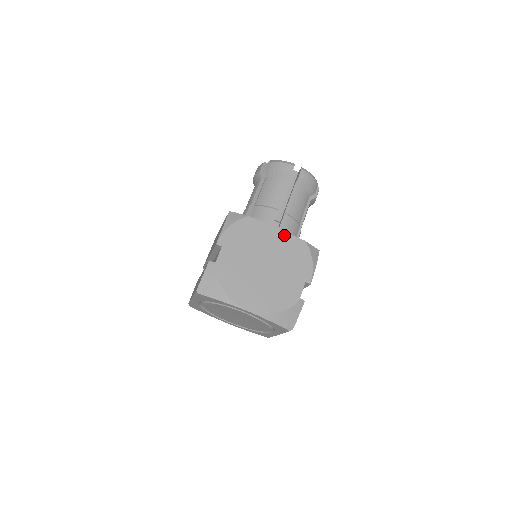
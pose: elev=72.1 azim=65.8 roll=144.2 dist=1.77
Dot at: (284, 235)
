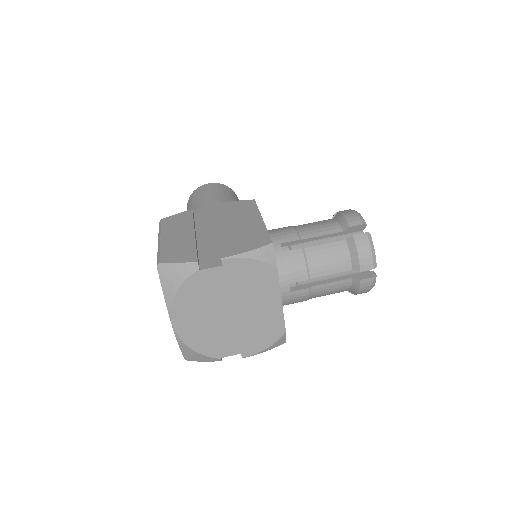
Dot at: (279, 311)
